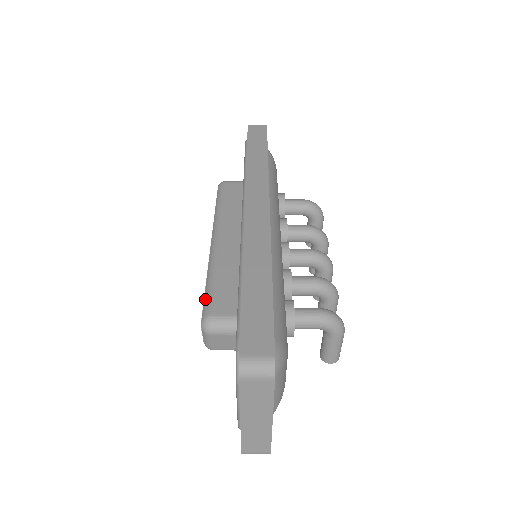
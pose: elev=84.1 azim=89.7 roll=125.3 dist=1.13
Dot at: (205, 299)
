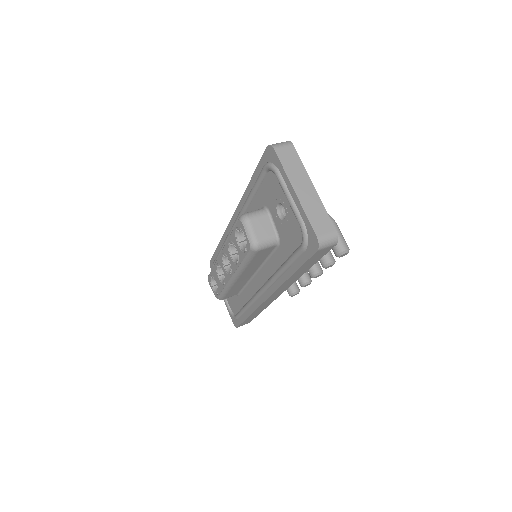
Dot at: (235, 225)
